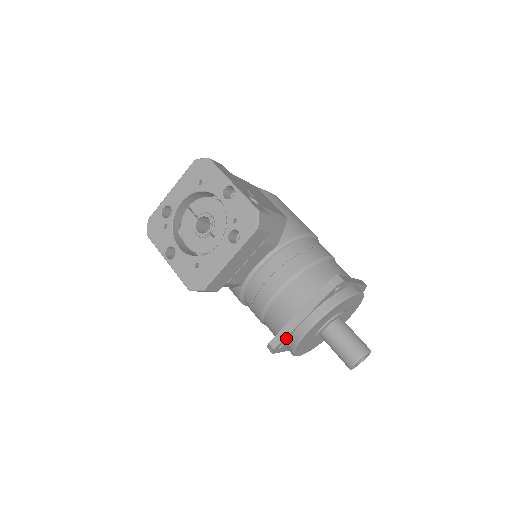
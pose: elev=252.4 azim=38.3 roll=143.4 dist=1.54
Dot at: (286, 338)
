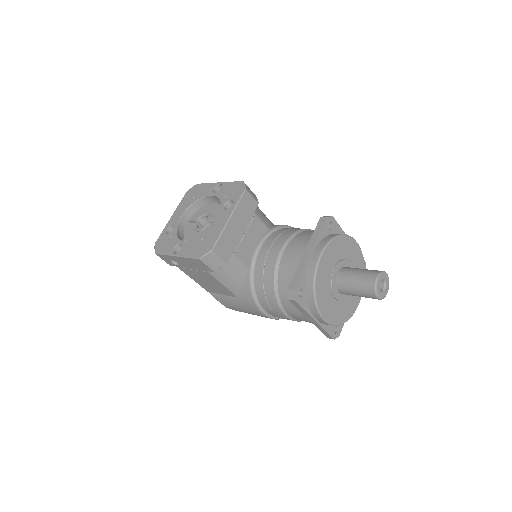
Dot at: (302, 278)
